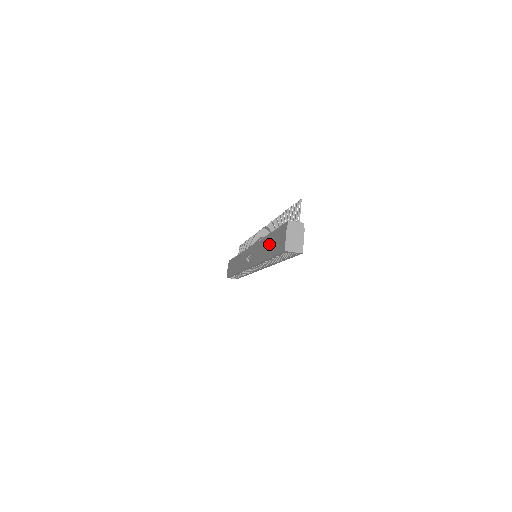
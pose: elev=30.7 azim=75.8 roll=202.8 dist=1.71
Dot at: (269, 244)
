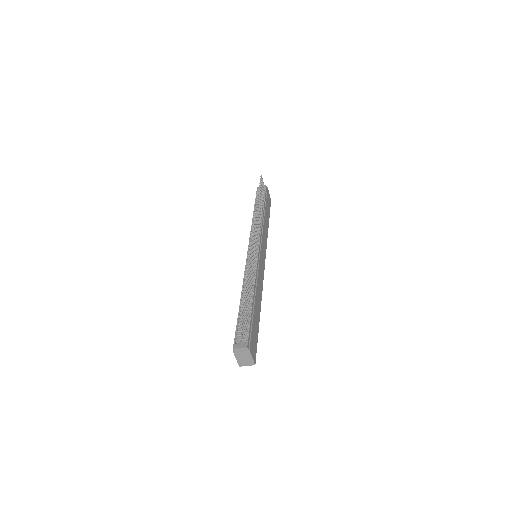
Dot at: occluded
